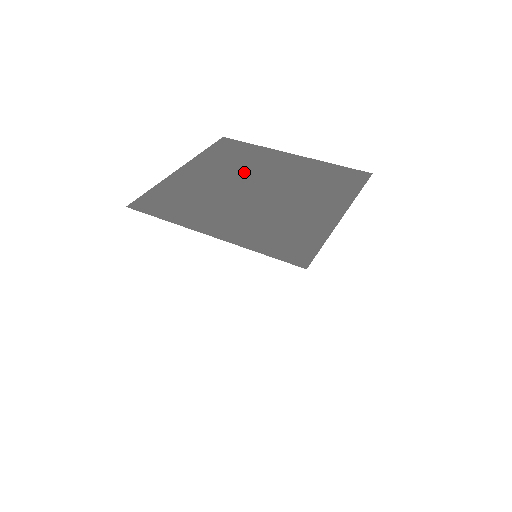
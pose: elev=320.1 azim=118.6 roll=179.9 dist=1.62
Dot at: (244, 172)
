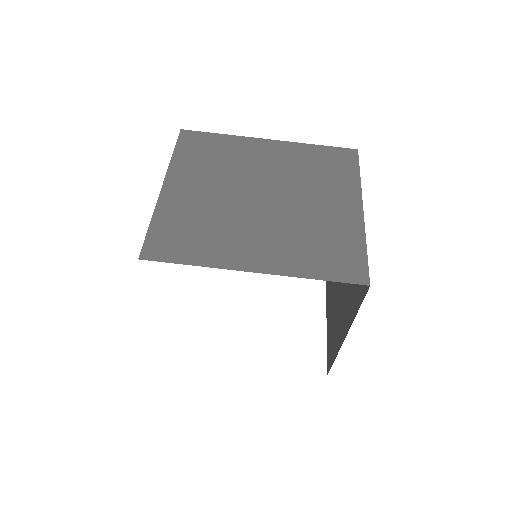
Dot at: (236, 176)
